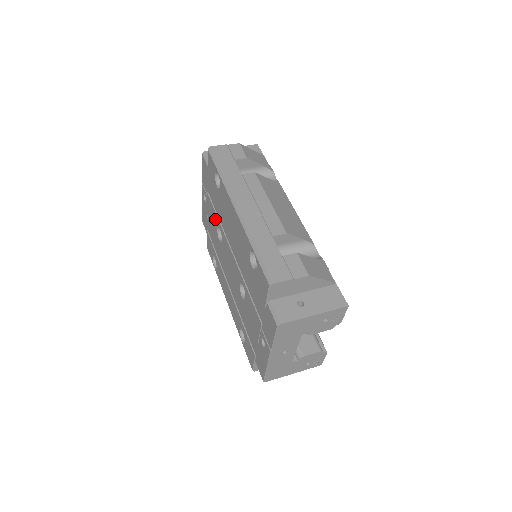
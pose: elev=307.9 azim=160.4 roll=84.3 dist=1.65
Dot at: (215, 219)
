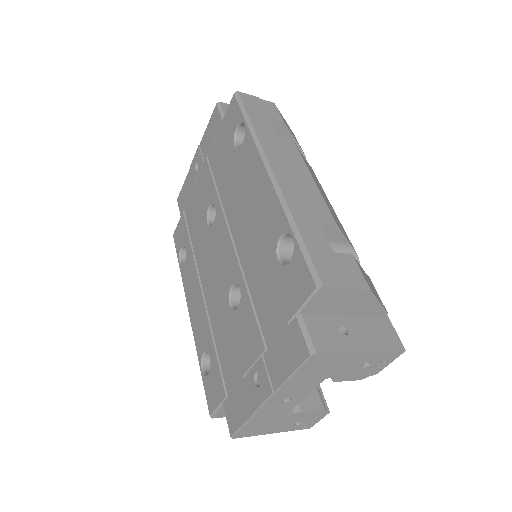
Dot at: (210, 193)
